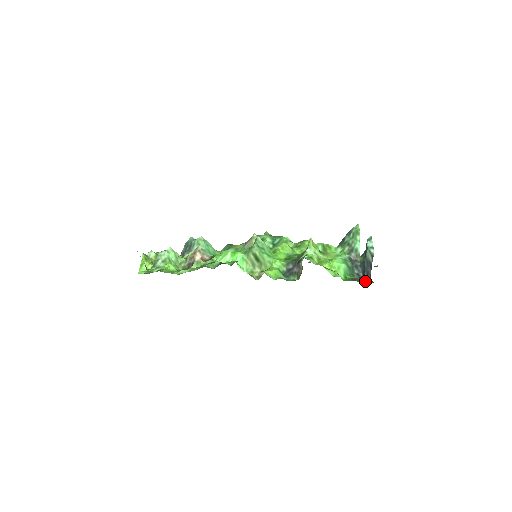
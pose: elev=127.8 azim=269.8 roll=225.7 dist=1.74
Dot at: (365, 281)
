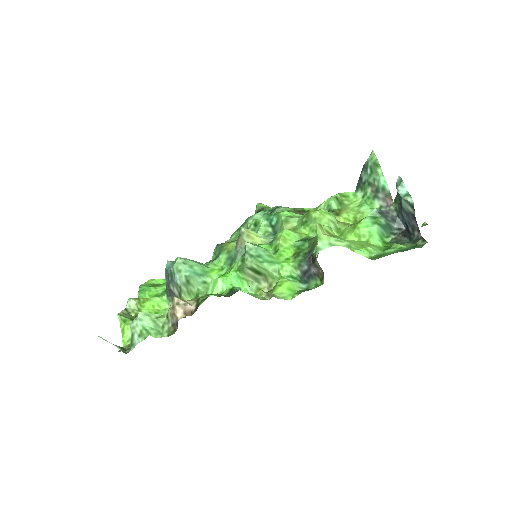
Dot at: (413, 239)
